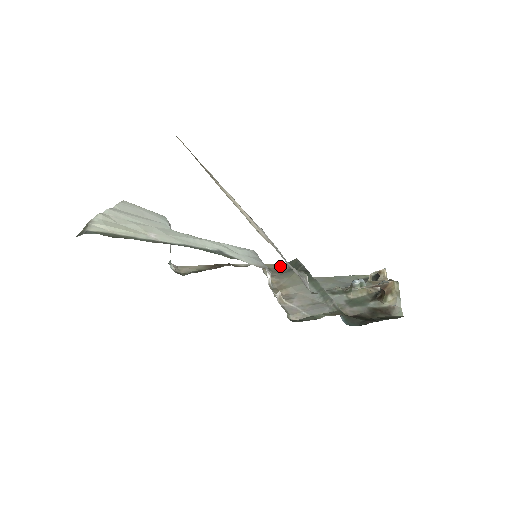
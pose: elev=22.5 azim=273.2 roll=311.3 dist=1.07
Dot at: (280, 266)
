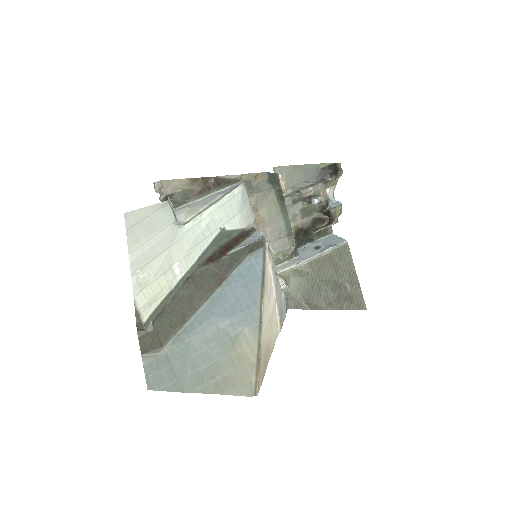
Dot at: (260, 177)
